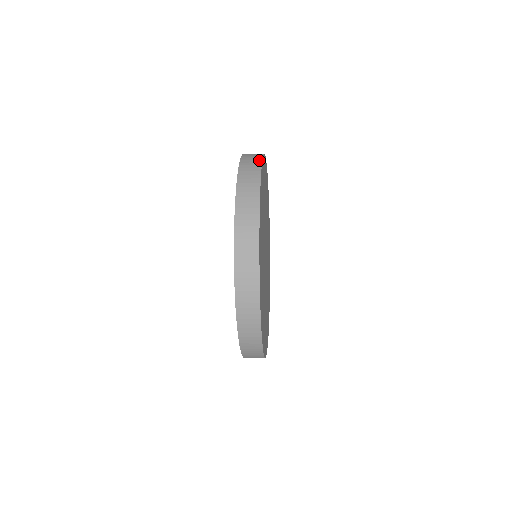
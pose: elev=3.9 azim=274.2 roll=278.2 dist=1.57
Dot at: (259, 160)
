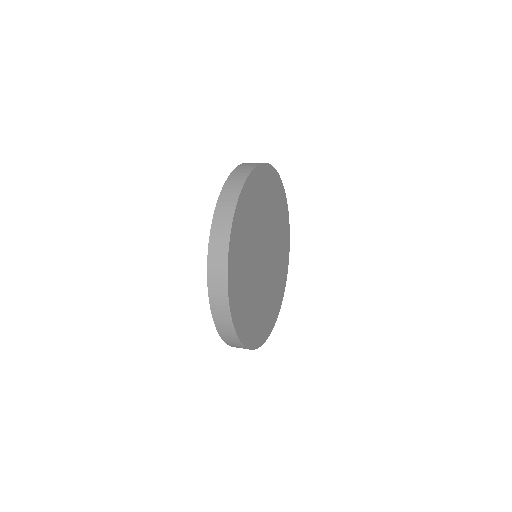
Dot at: (254, 165)
